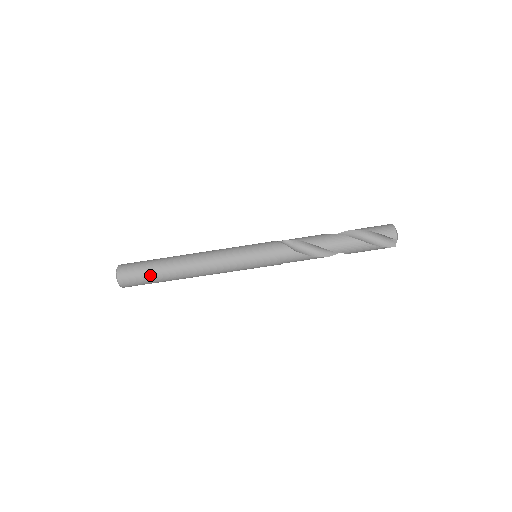
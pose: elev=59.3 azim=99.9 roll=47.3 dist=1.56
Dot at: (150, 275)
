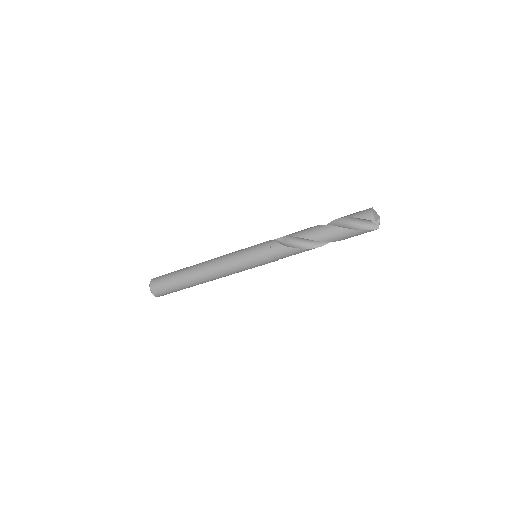
Dot at: (173, 283)
